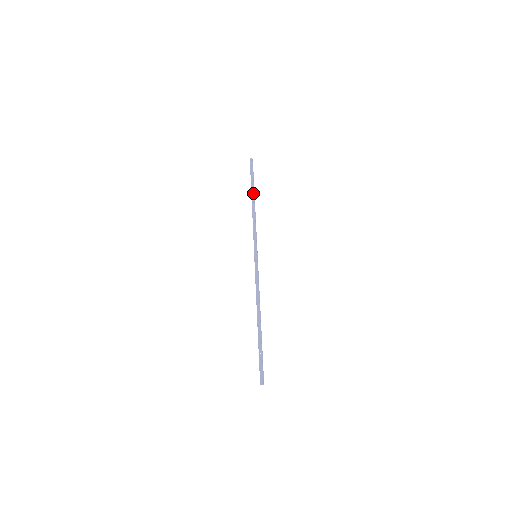
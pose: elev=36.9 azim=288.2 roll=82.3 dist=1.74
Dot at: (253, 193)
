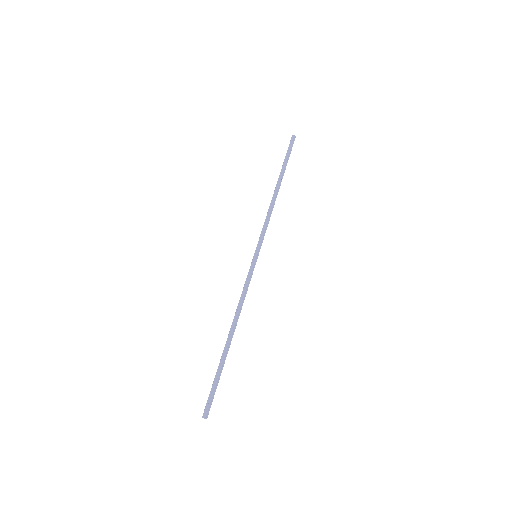
Dot at: (280, 178)
